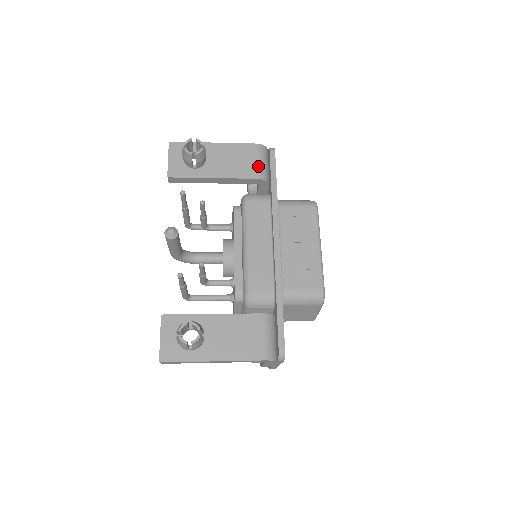
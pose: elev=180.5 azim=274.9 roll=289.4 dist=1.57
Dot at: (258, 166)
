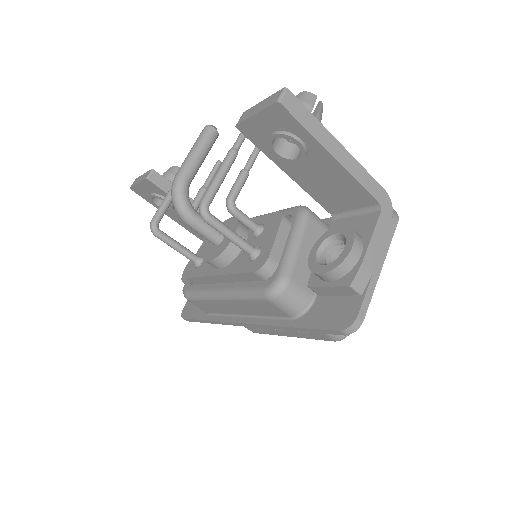
Dot at: occluded
